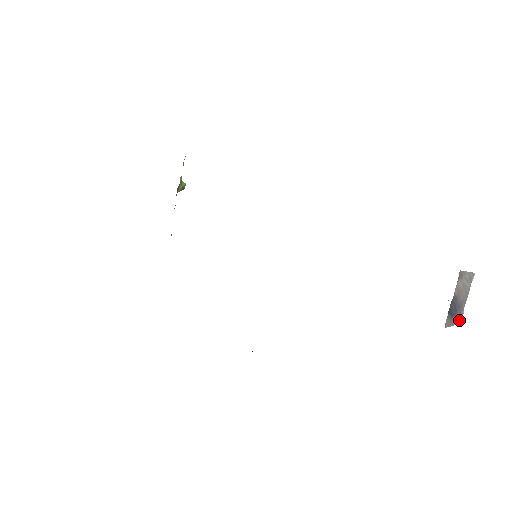
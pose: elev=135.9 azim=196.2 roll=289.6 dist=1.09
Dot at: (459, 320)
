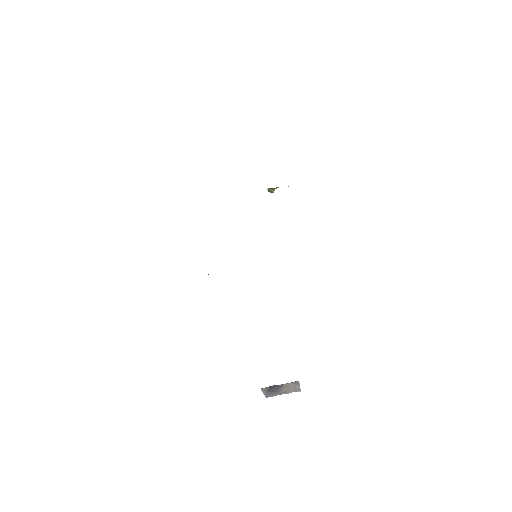
Dot at: (268, 396)
